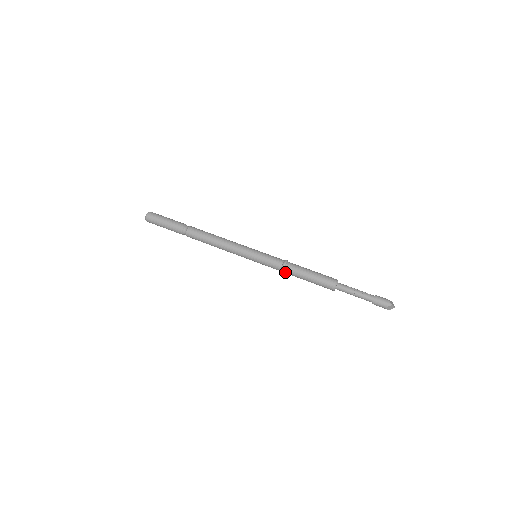
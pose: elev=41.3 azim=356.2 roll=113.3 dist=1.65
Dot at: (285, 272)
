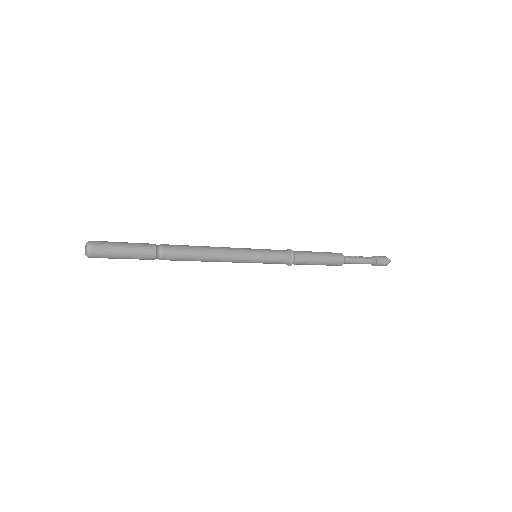
Dot at: (294, 263)
